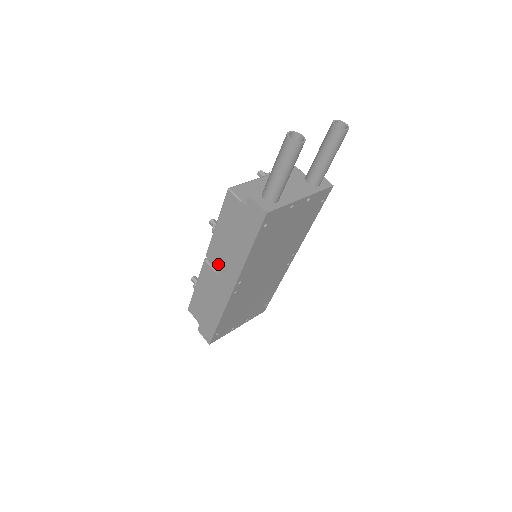
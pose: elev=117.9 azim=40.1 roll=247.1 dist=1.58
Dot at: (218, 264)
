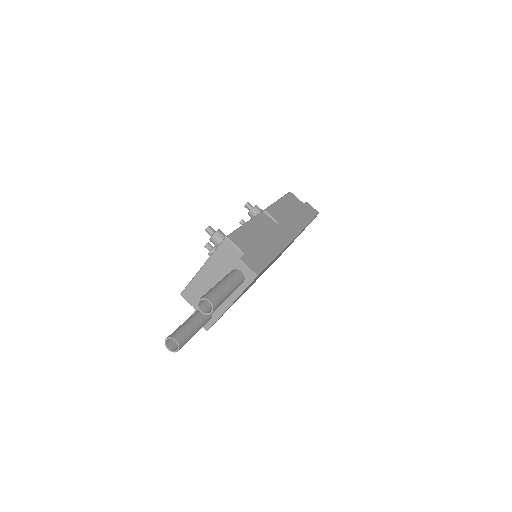
Dot at: occluded
